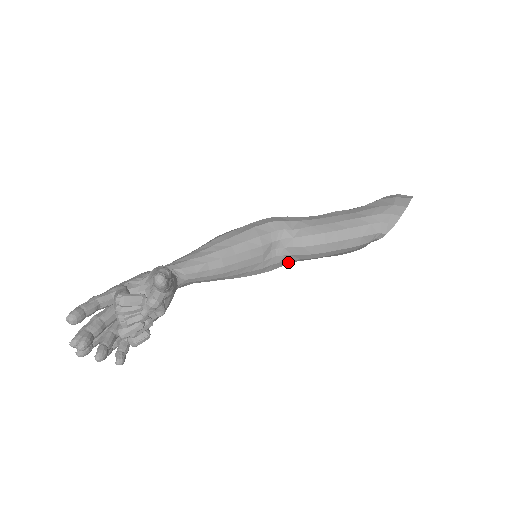
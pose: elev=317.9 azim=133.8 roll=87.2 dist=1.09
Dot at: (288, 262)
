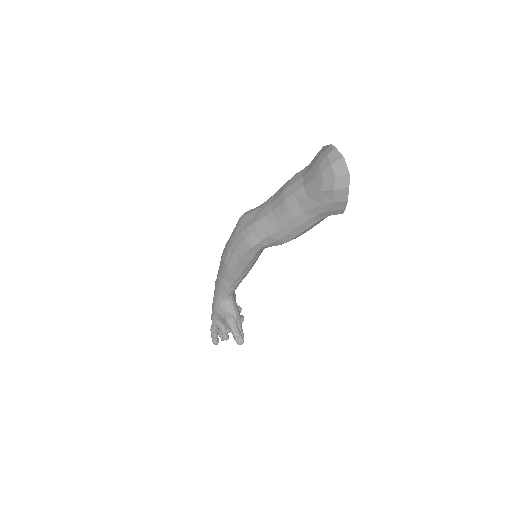
Dot at: occluded
